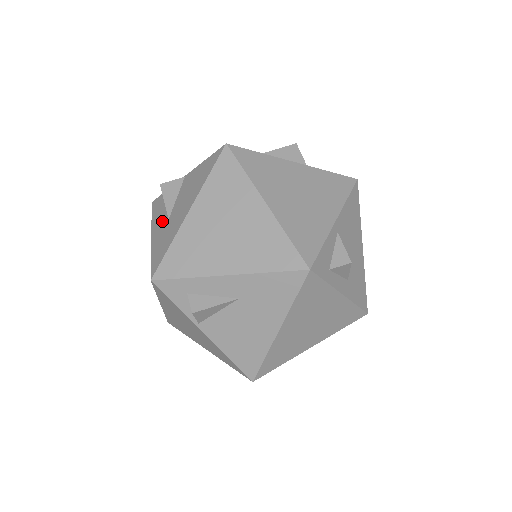
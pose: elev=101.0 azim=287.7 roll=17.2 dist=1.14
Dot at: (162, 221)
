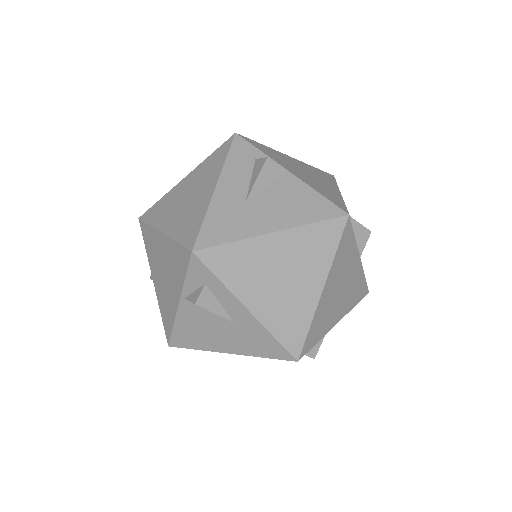
Dot at: (238, 189)
